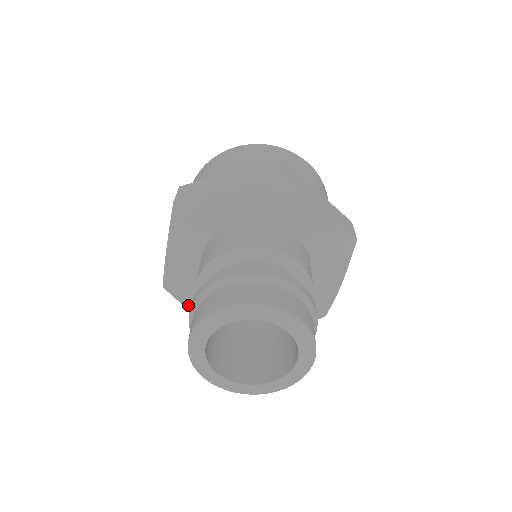
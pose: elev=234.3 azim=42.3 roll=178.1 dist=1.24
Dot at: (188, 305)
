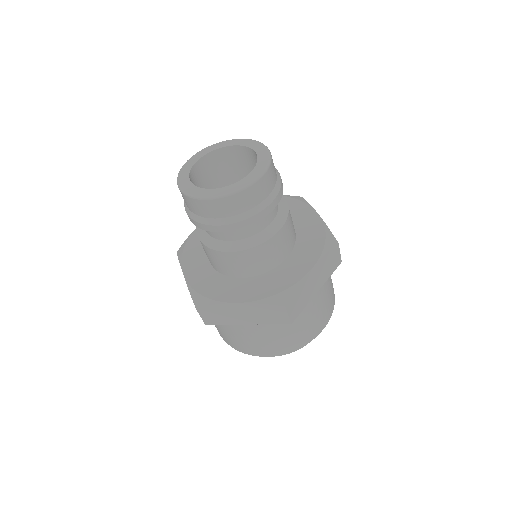
Dot at: (183, 262)
